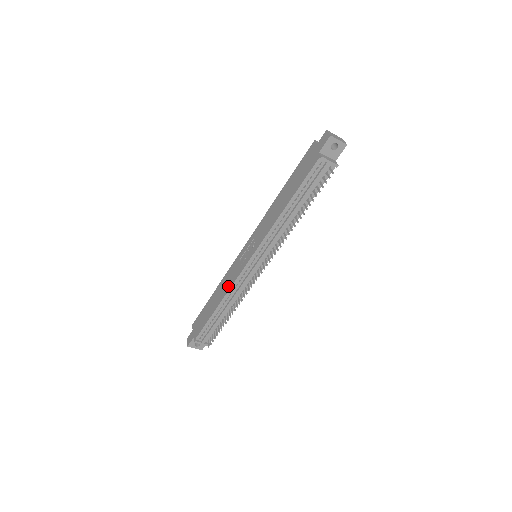
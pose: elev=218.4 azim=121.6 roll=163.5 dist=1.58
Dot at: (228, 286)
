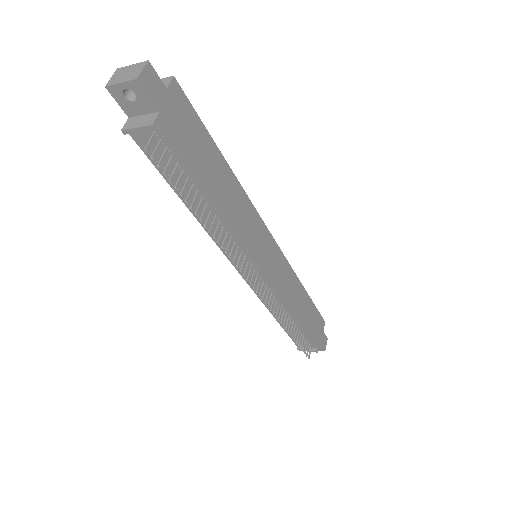
Dot at: occluded
